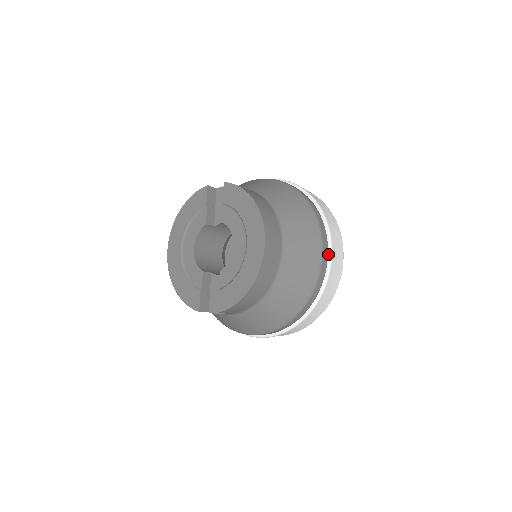
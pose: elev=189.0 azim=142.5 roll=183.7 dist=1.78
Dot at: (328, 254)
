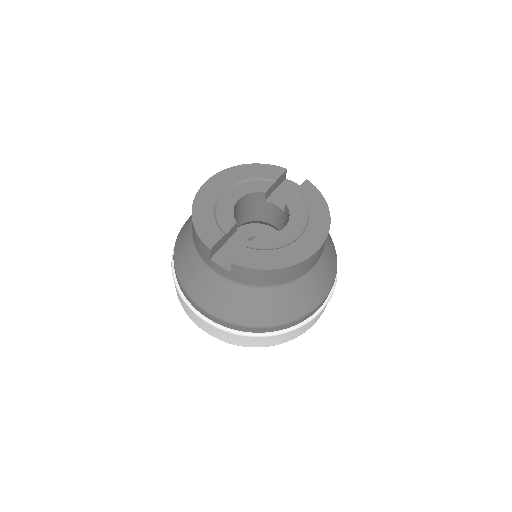
Dot at: (325, 301)
